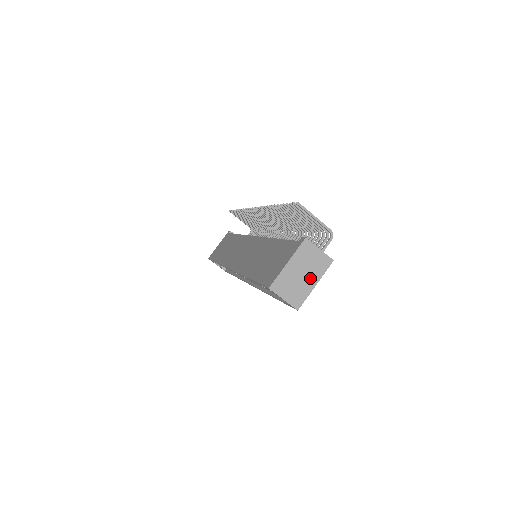
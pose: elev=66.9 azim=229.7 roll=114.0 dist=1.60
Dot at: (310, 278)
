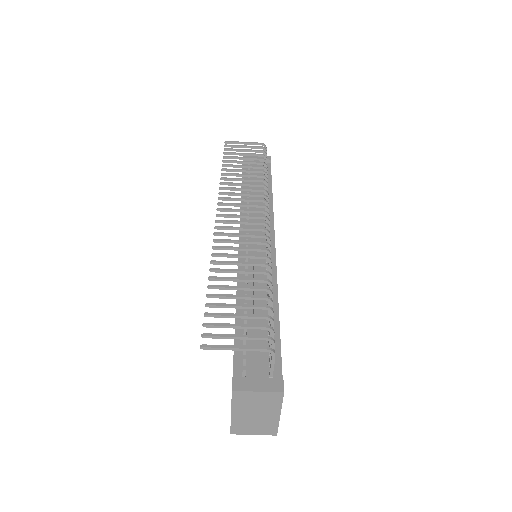
Dot at: (268, 413)
